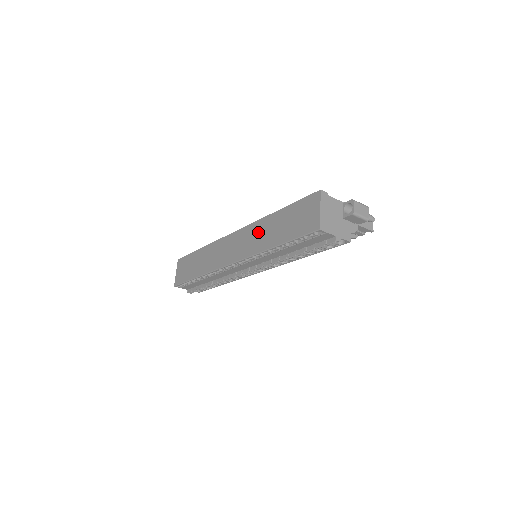
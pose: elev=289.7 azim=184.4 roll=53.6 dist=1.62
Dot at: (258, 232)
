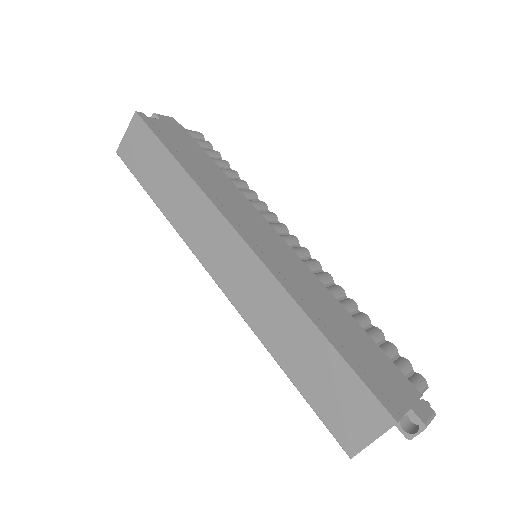
Dot at: (275, 309)
